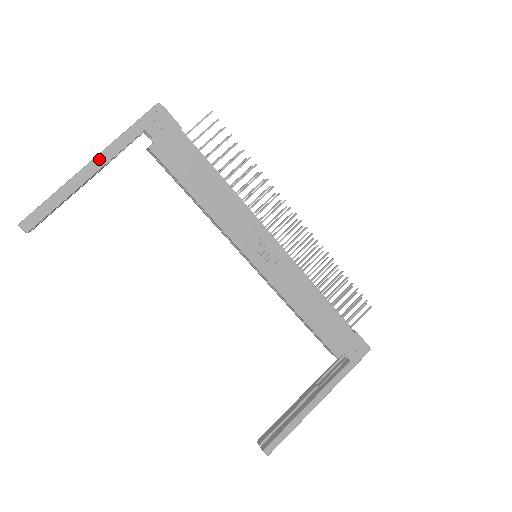
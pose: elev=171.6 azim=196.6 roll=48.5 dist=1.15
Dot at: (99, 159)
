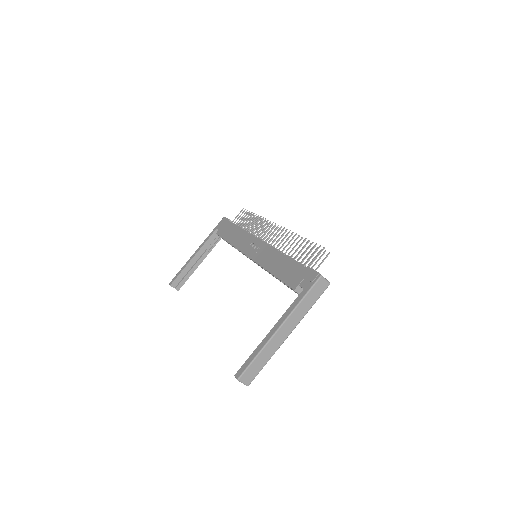
Dot at: (200, 247)
